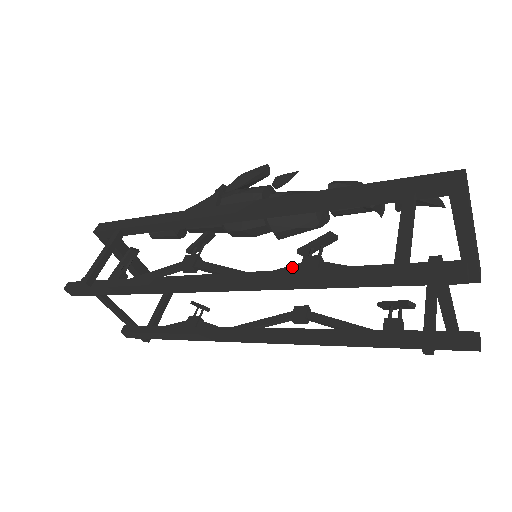
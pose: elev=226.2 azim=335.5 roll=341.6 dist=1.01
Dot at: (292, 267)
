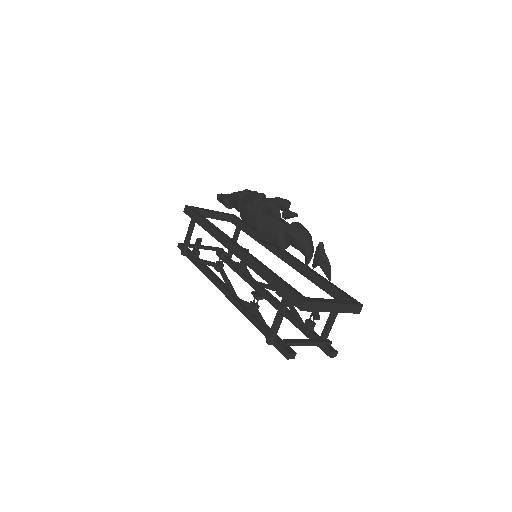
Dot at: (247, 304)
